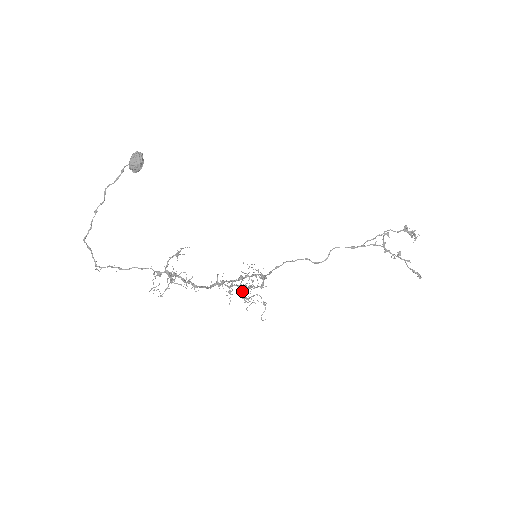
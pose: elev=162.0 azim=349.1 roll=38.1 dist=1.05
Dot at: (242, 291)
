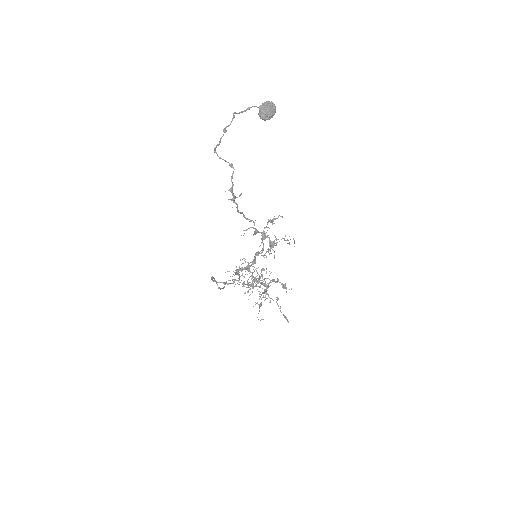
Dot at: occluded
